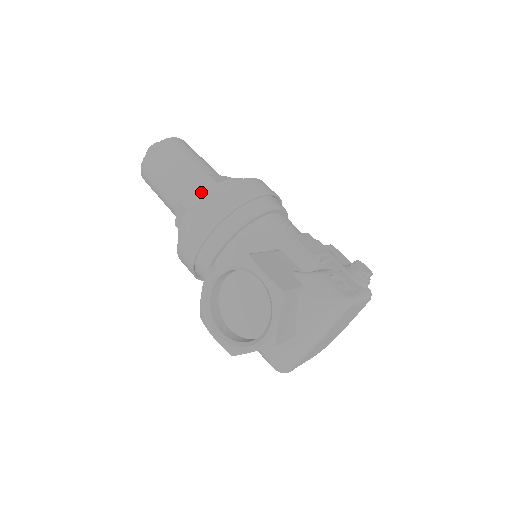
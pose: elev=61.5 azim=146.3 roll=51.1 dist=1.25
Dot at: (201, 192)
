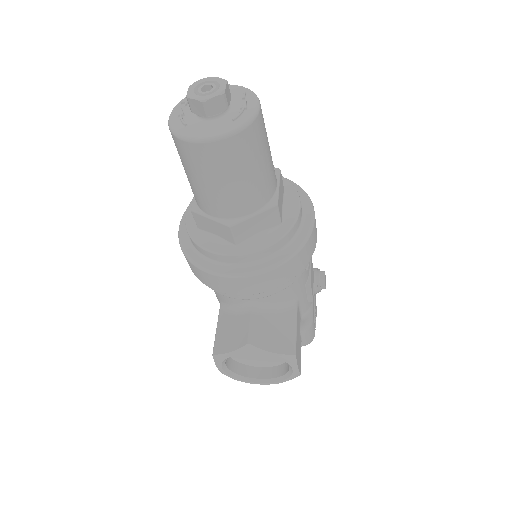
Dot at: (259, 225)
